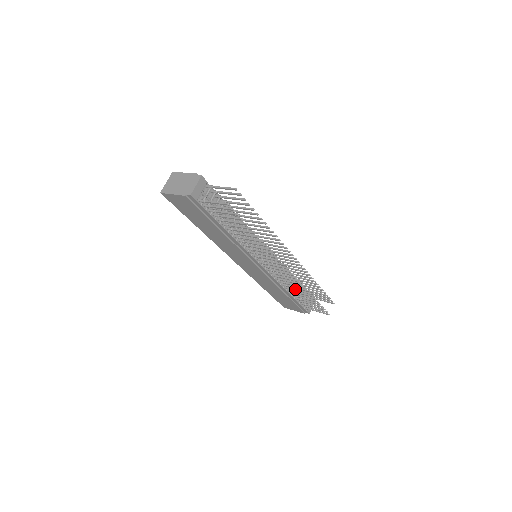
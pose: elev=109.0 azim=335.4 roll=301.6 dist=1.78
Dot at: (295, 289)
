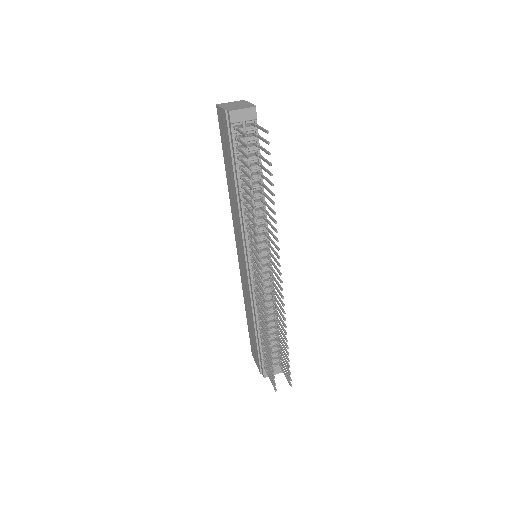
Dot at: (263, 325)
